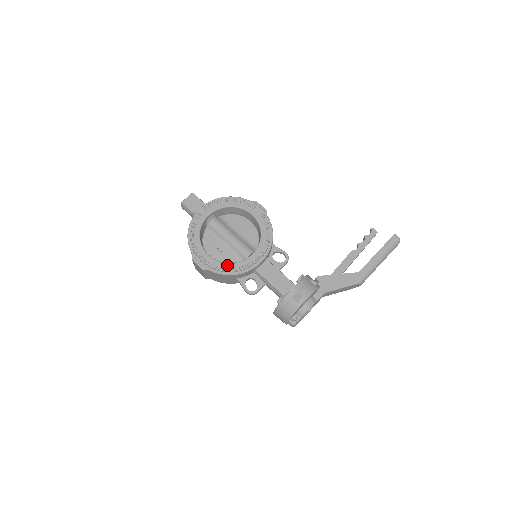
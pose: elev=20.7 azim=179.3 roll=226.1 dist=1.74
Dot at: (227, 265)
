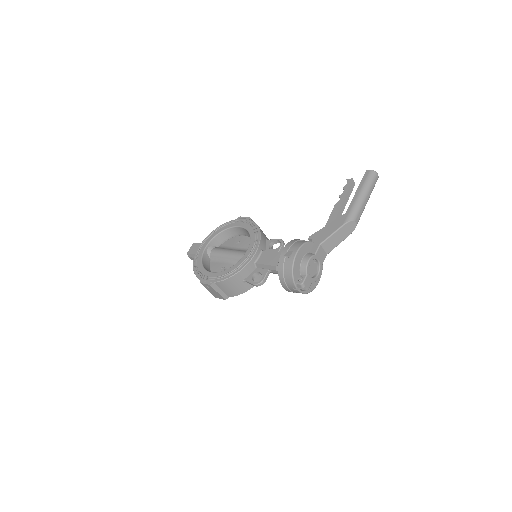
Dot at: (228, 270)
